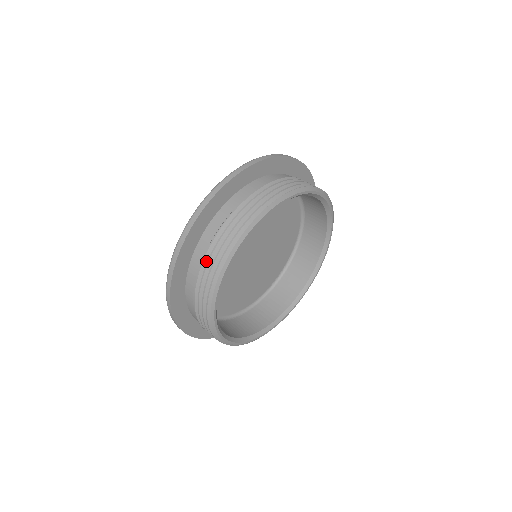
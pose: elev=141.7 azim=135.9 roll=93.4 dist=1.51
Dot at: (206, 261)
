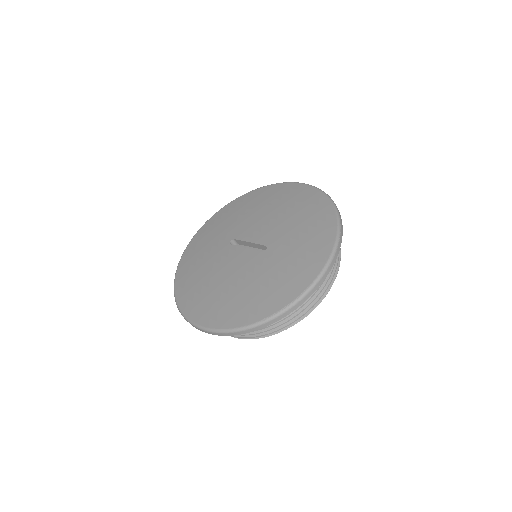
Dot at: occluded
